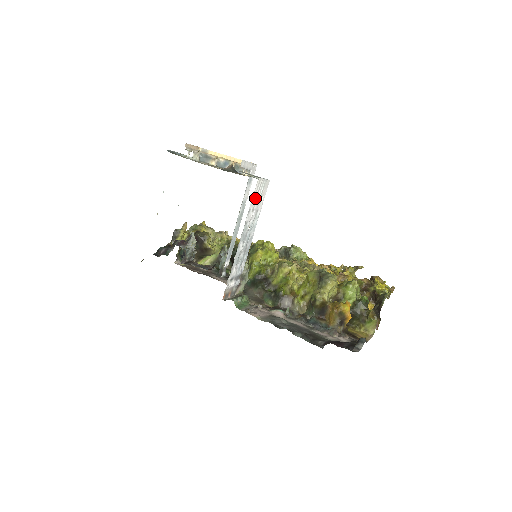
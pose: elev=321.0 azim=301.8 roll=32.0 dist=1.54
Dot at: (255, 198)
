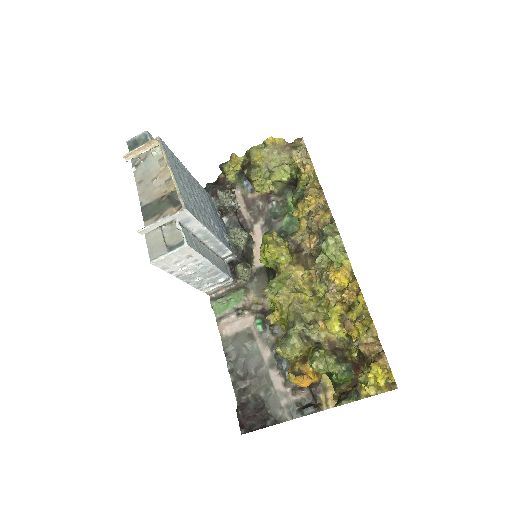
Dot at: (171, 265)
